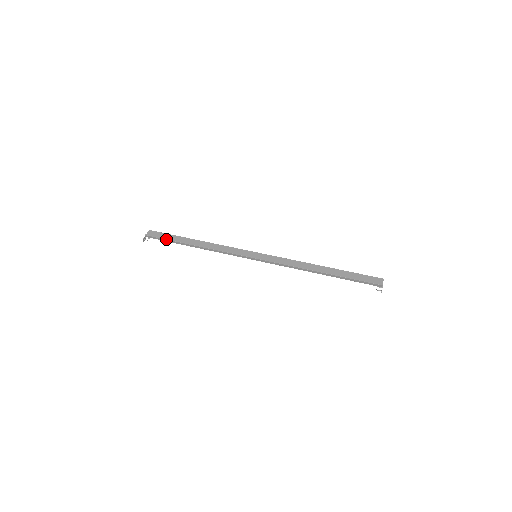
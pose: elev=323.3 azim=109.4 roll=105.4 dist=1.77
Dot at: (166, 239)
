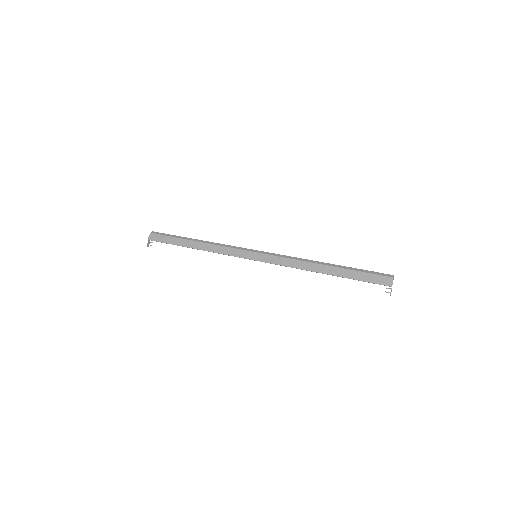
Dot at: (167, 243)
